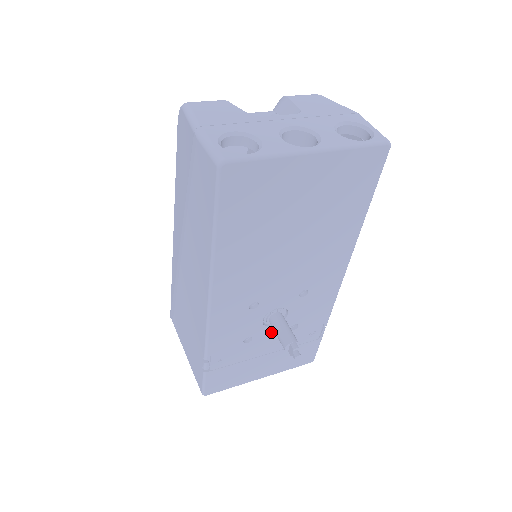
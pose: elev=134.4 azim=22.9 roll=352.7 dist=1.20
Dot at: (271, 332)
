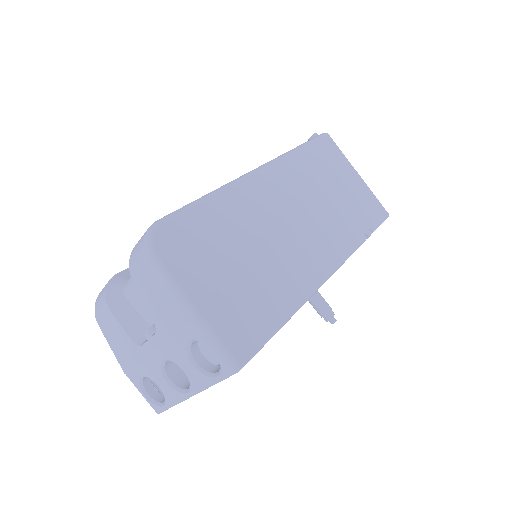
Dot at: occluded
